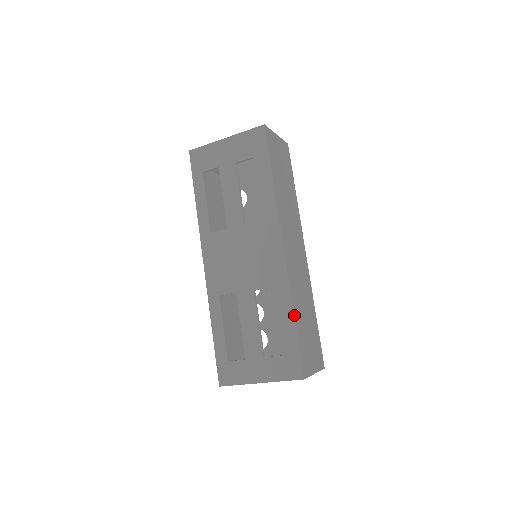
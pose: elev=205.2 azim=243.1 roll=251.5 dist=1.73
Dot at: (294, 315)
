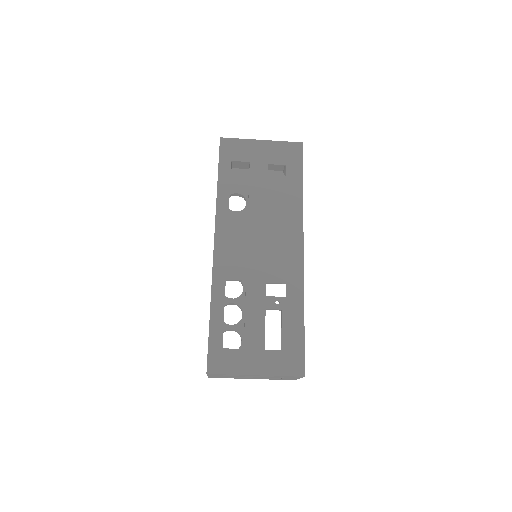
Dot at: occluded
